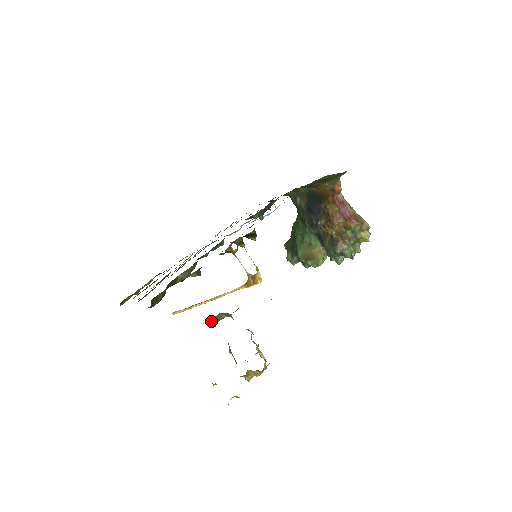
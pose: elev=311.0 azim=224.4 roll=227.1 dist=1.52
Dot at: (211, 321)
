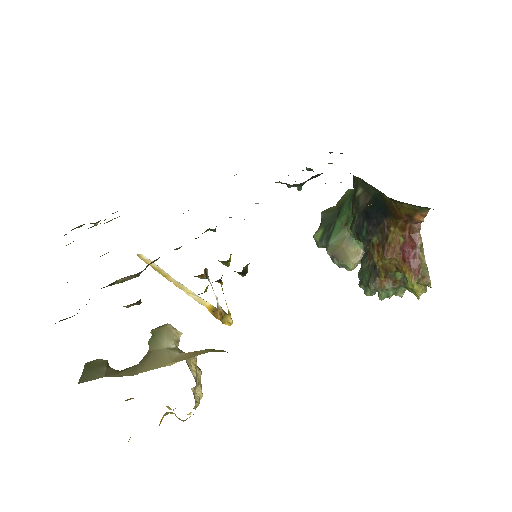
Dot at: (152, 332)
